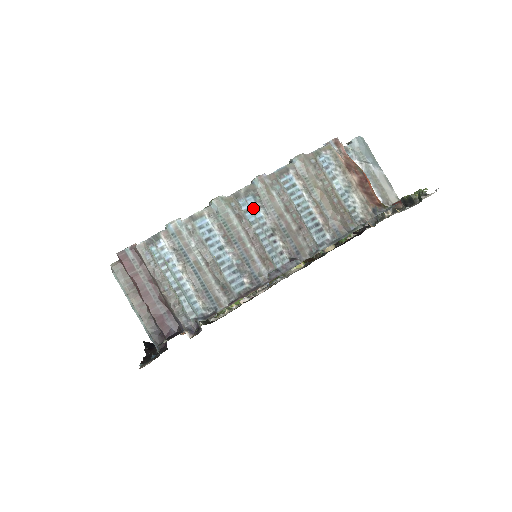
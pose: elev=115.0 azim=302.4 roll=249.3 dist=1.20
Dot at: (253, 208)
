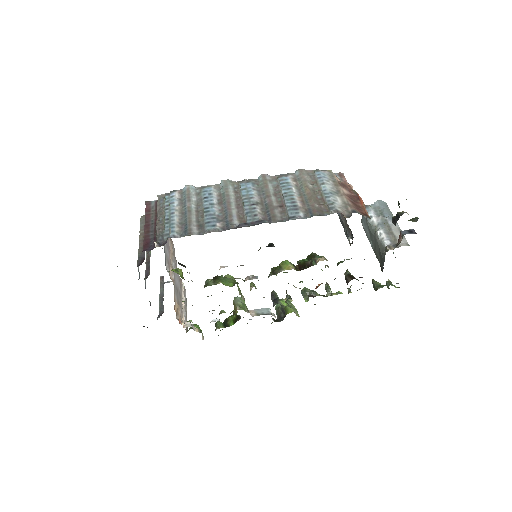
Dot at: (249, 189)
